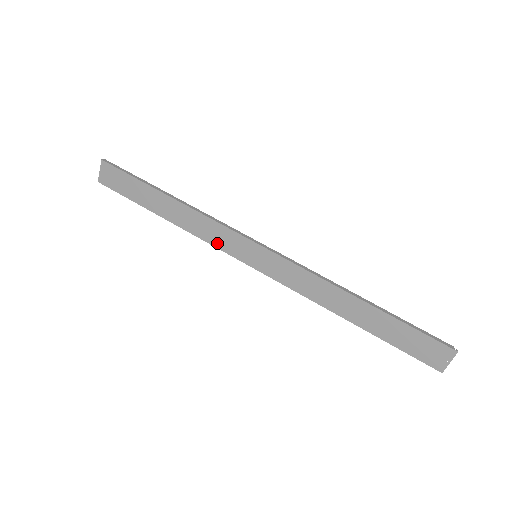
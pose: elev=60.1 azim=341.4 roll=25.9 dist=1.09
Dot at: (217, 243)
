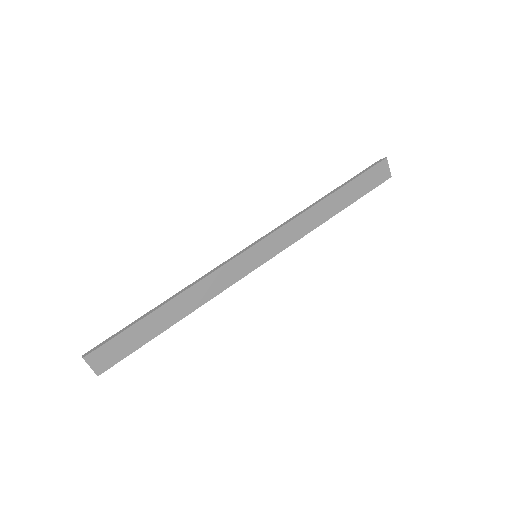
Dot at: (227, 284)
